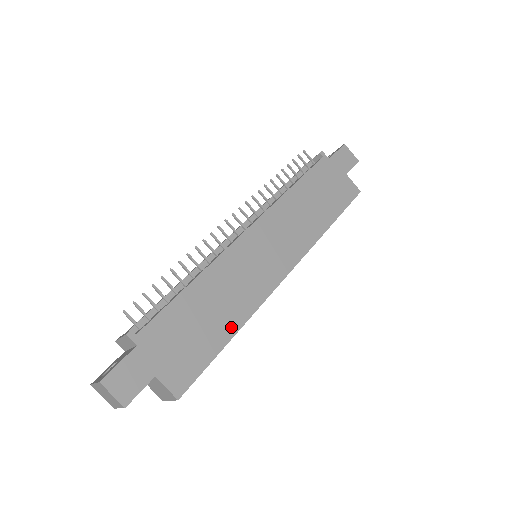
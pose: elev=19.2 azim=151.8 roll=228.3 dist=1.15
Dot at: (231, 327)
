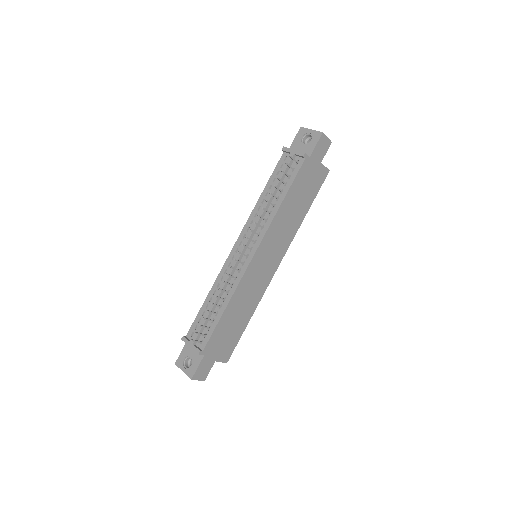
Dot at: (248, 316)
